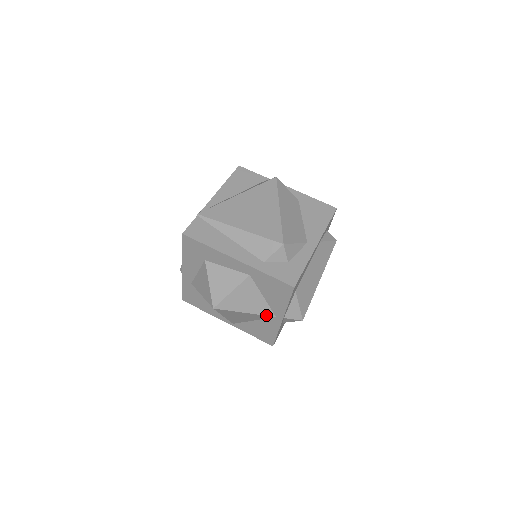
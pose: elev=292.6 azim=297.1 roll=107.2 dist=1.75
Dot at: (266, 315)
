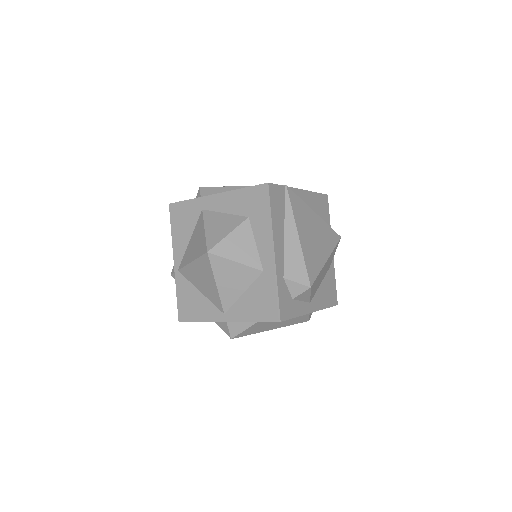
Dot at: (222, 304)
